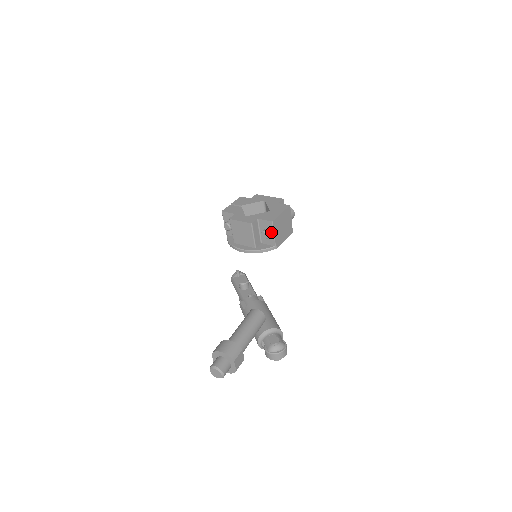
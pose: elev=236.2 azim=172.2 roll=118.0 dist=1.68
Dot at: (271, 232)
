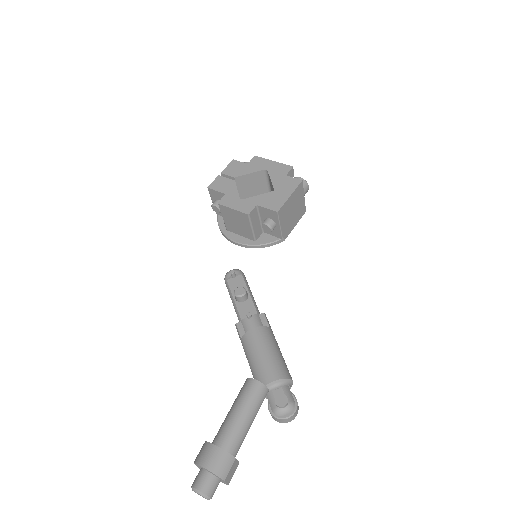
Dot at: (276, 223)
